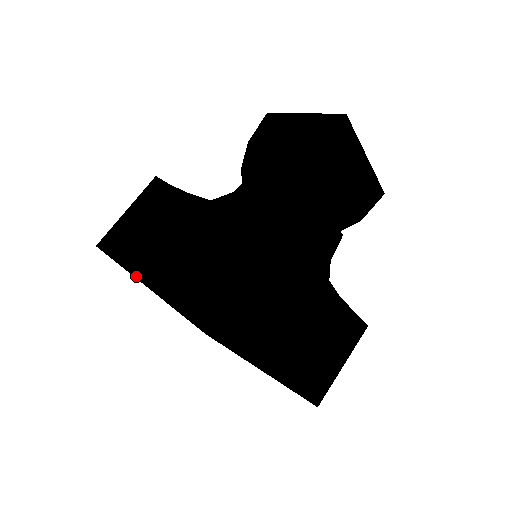
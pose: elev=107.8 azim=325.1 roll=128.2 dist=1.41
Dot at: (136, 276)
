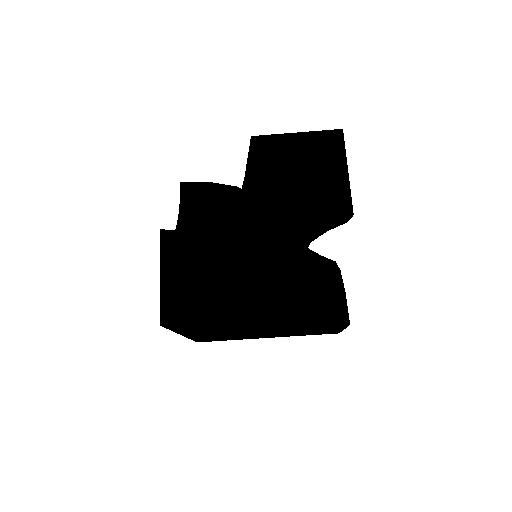
Dot at: (196, 329)
